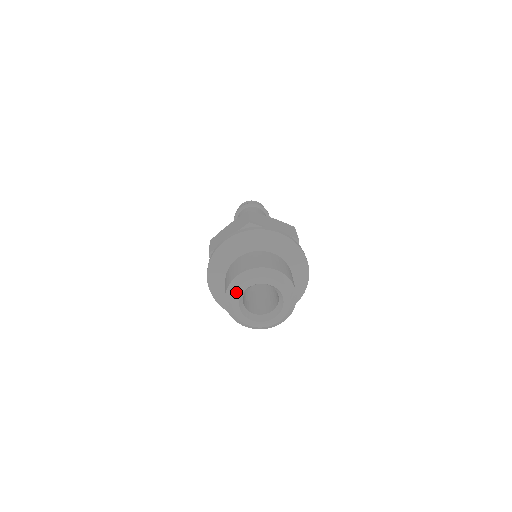
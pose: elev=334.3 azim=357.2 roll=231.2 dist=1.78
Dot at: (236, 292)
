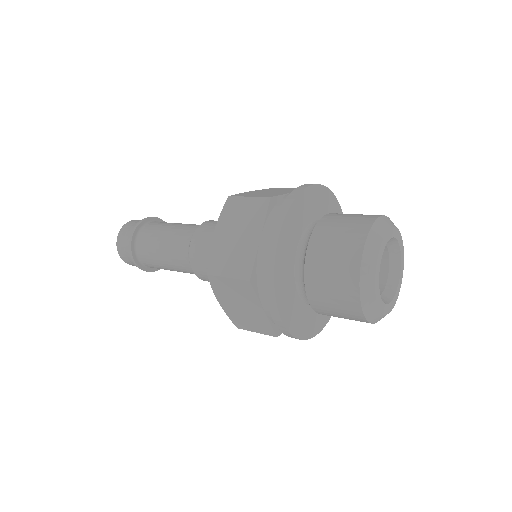
Dot at: (375, 277)
